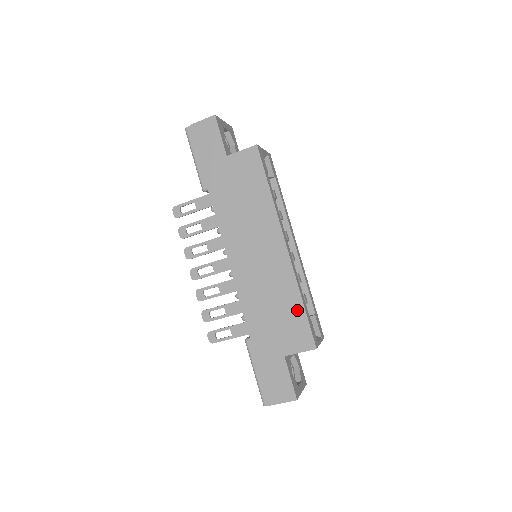
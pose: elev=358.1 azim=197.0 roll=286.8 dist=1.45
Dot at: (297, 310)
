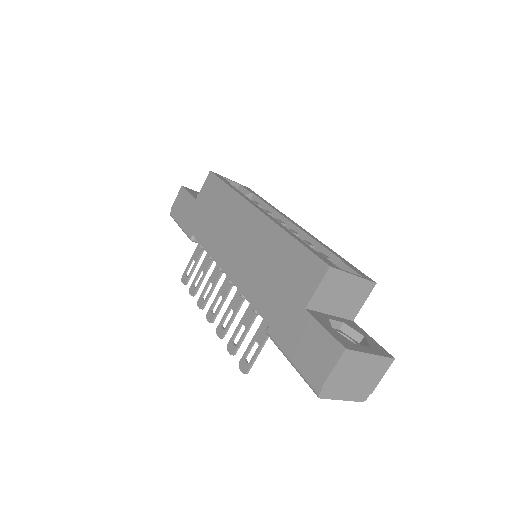
Dot at: (292, 249)
